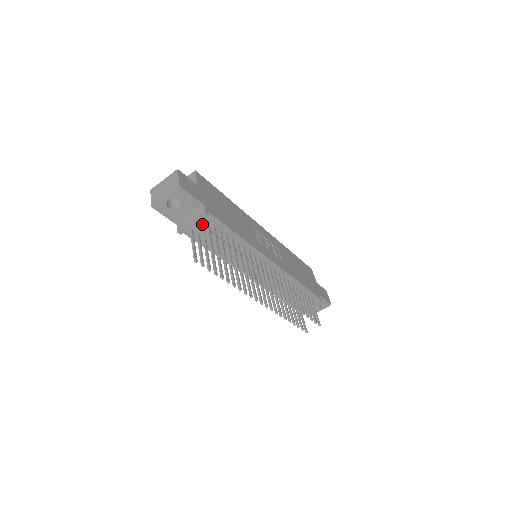
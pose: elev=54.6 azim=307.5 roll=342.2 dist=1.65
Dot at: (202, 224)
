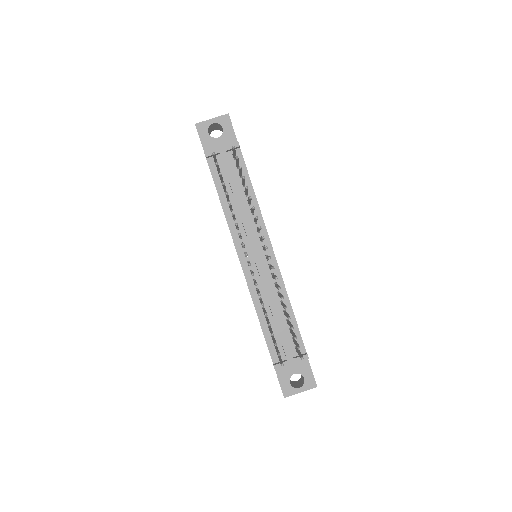
Dot at: (229, 159)
